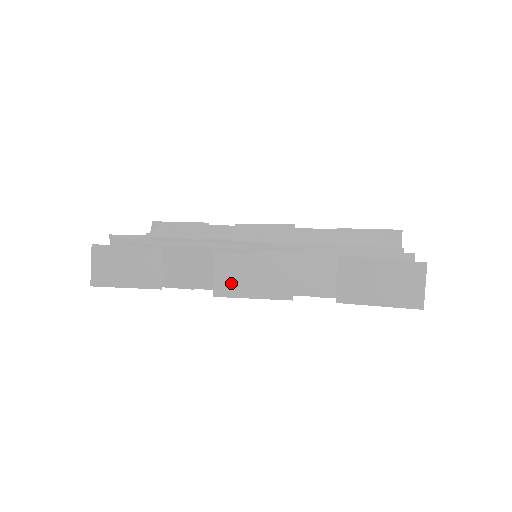
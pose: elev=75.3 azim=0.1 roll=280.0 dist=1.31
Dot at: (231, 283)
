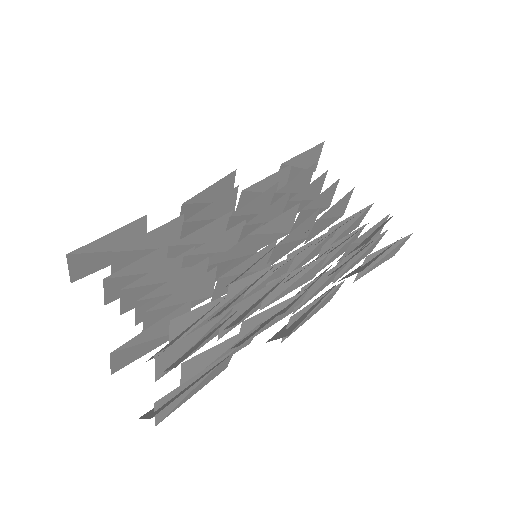
Dot at: (297, 326)
